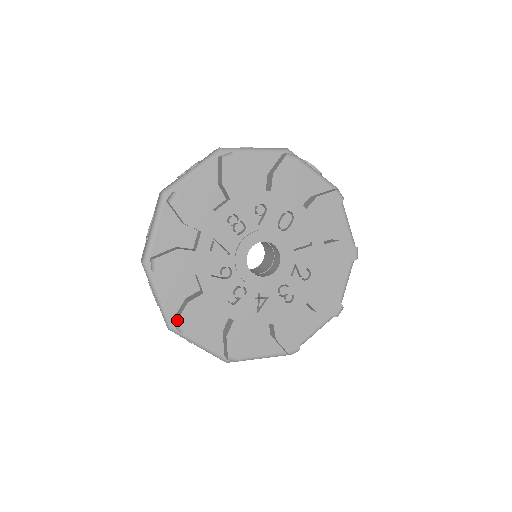
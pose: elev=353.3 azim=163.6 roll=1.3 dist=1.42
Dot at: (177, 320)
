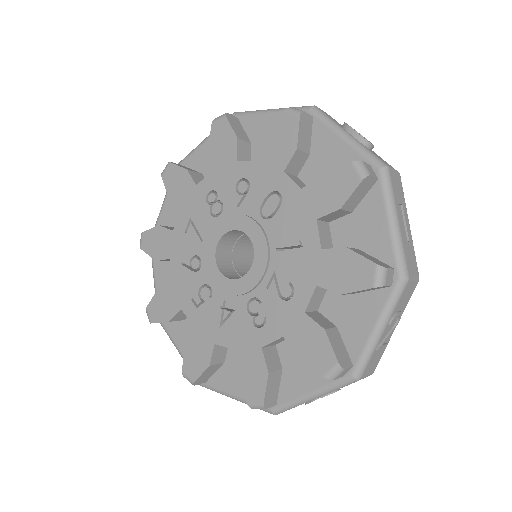
Dot at: (147, 306)
